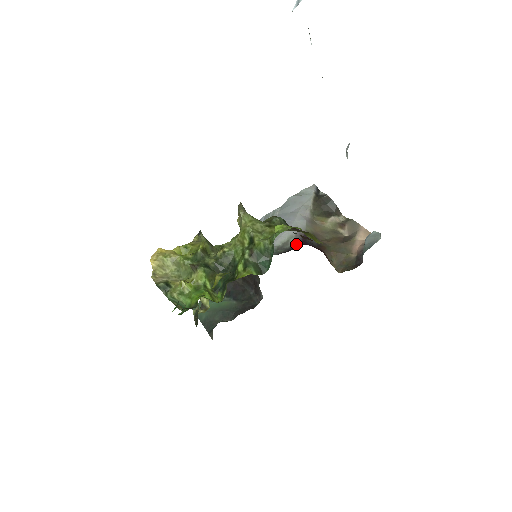
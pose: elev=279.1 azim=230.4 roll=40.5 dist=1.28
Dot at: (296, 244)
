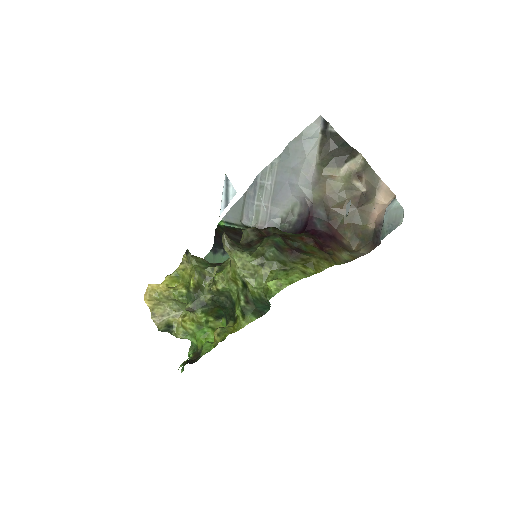
Dot at: (302, 218)
